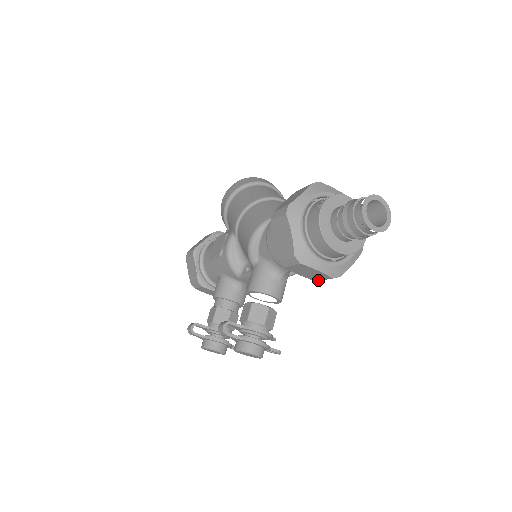
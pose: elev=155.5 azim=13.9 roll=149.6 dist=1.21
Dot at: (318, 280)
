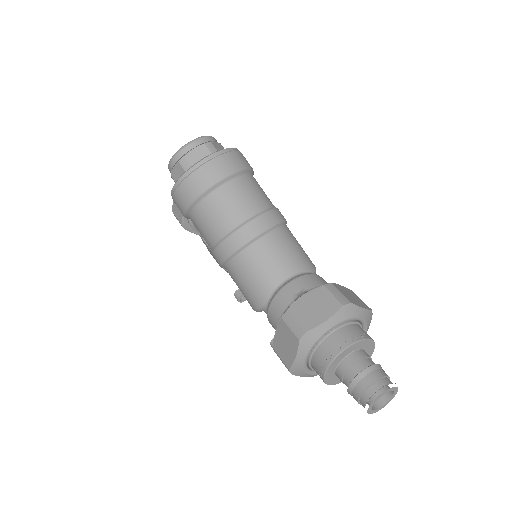
Dot at: occluded
